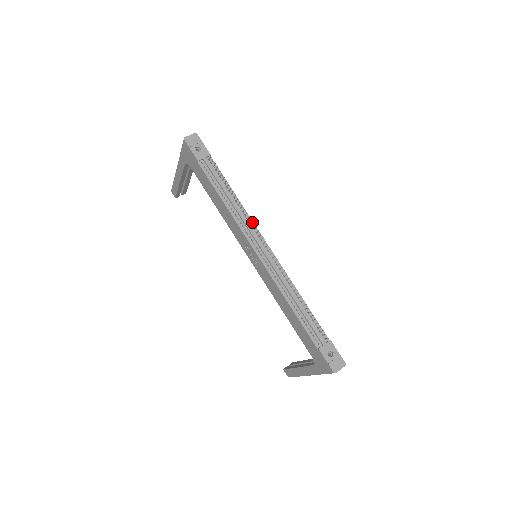
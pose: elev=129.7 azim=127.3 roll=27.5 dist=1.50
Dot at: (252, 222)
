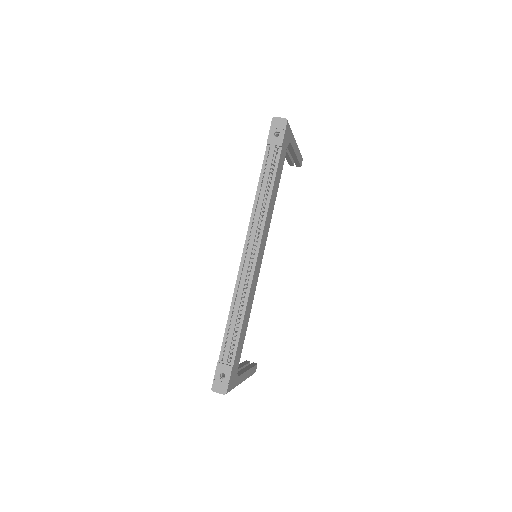
Dot at: (263, 226)
